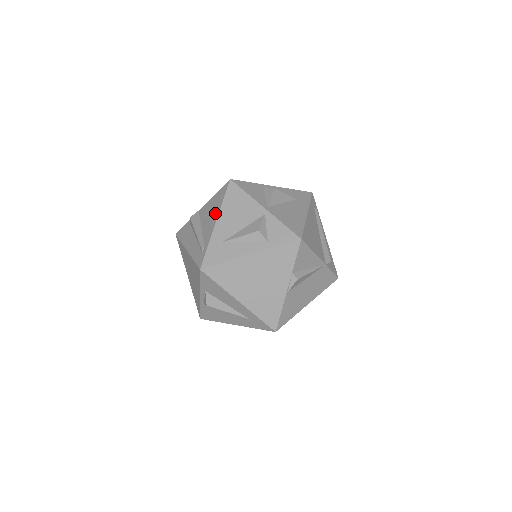
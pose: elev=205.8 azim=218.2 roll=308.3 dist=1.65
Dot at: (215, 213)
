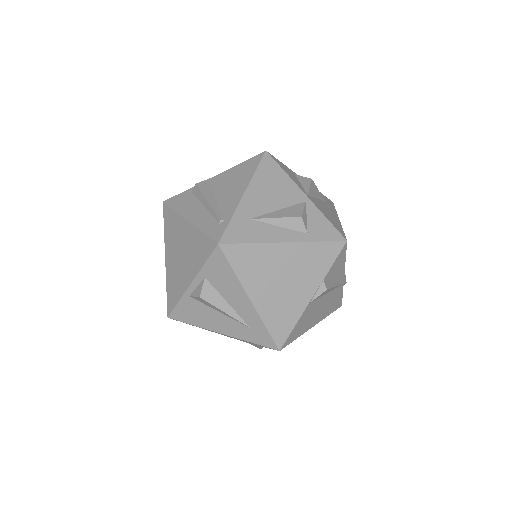
Dot at: (242, 183)
